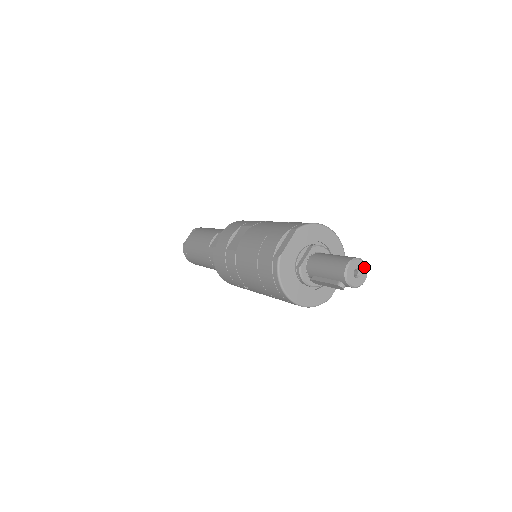
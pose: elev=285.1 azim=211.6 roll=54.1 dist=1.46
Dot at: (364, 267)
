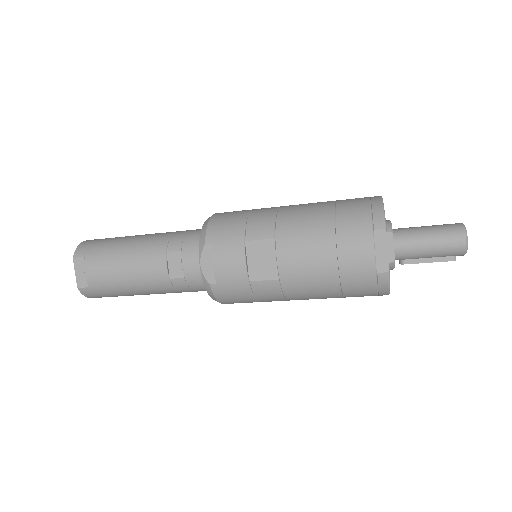
Dot at: occluded
